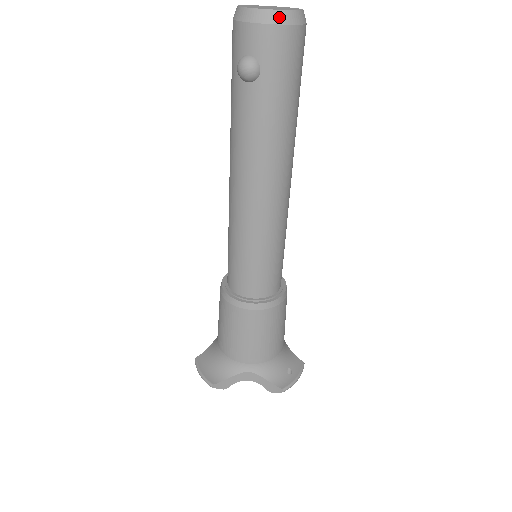
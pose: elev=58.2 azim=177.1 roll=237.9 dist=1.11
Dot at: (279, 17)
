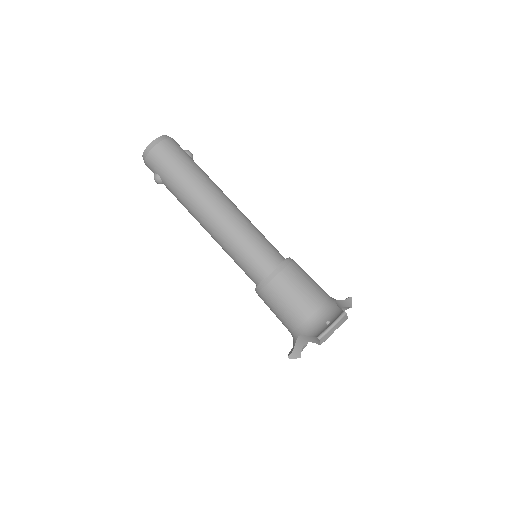
Dot at: (146, 152)
